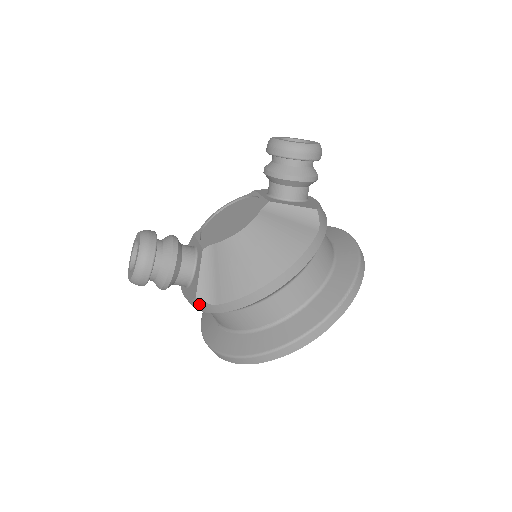
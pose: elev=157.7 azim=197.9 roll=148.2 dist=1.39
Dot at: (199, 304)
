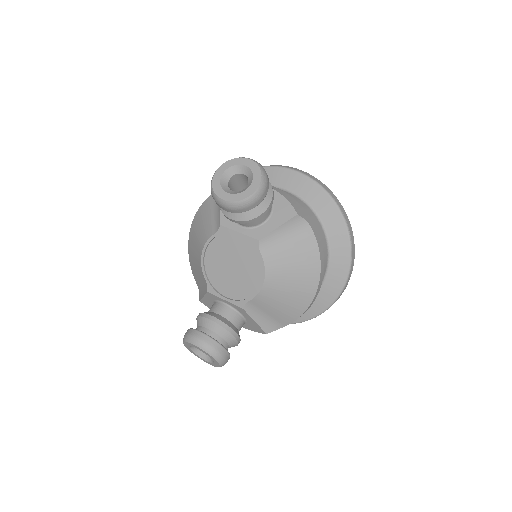
Dot at: occluded
